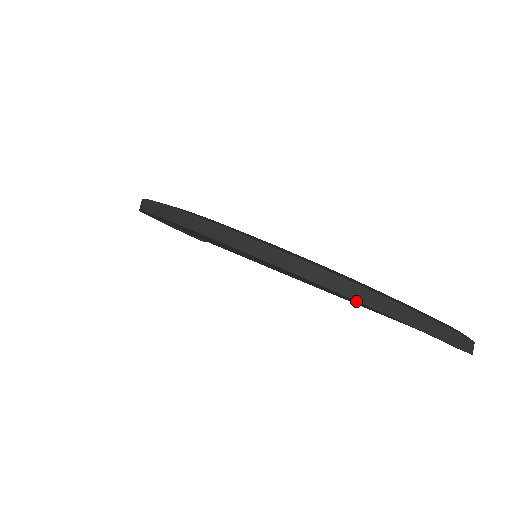
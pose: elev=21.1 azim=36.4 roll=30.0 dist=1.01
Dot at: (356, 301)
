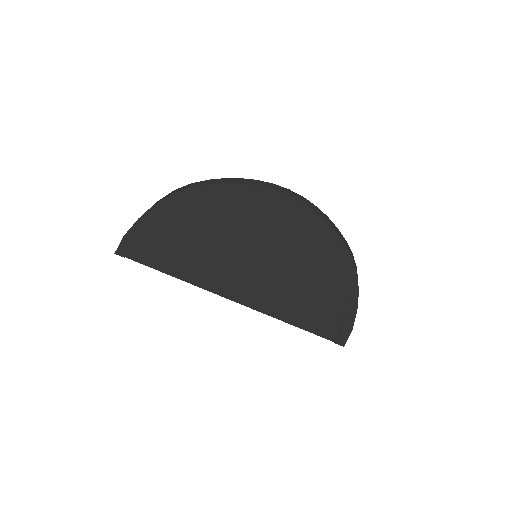
Dot at: (352, 276)
